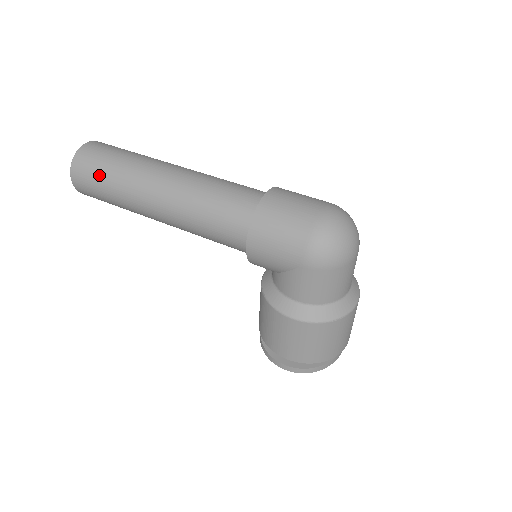
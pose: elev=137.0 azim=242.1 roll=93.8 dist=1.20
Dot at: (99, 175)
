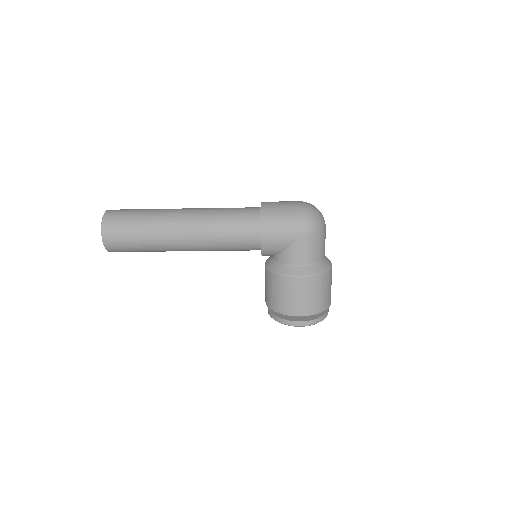
Dot at: (130, 225)
